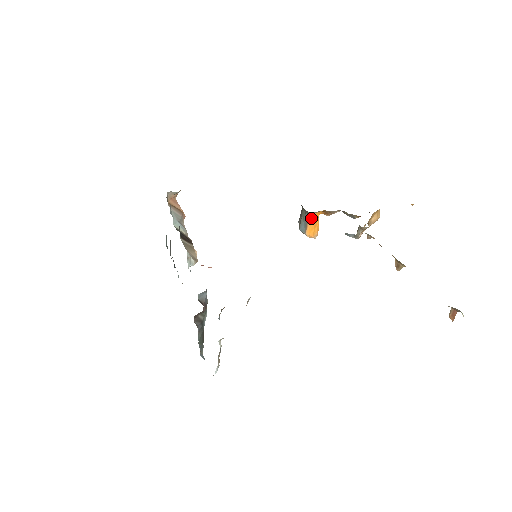
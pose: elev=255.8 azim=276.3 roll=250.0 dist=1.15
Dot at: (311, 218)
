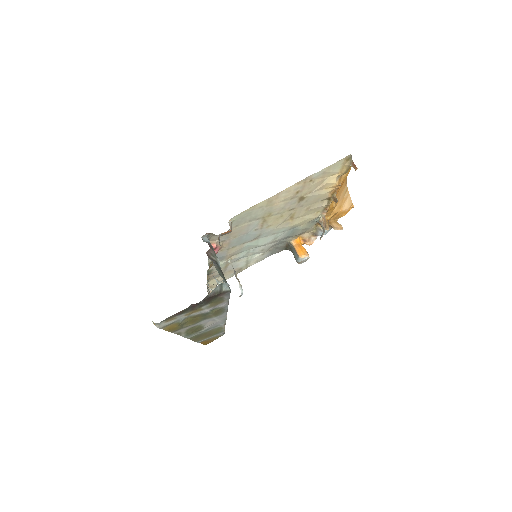
Dot at: (295, 245)
